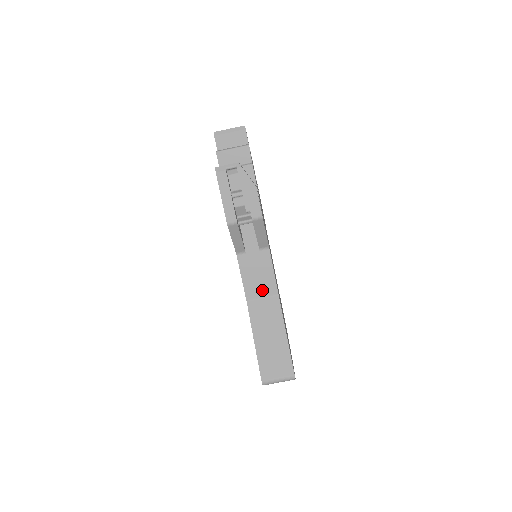
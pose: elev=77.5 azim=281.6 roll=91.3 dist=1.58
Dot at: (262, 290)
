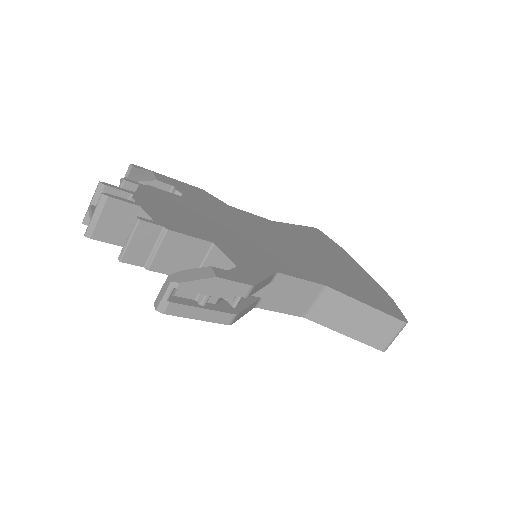
Dot at: (307, 299)
